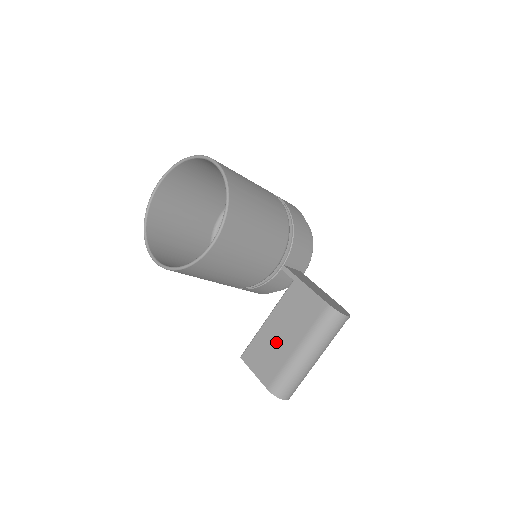
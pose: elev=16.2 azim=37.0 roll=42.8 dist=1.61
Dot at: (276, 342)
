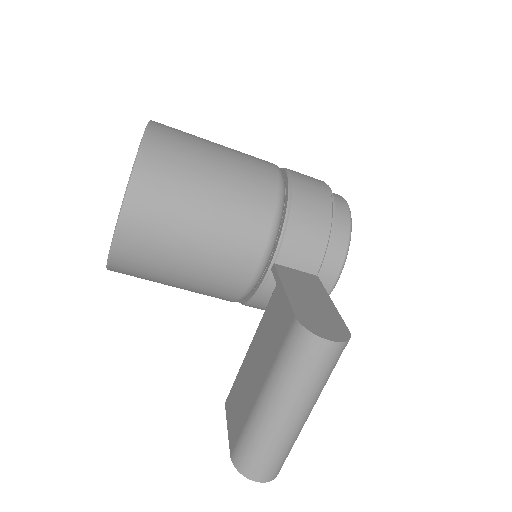
Dot at: (248, 381)
